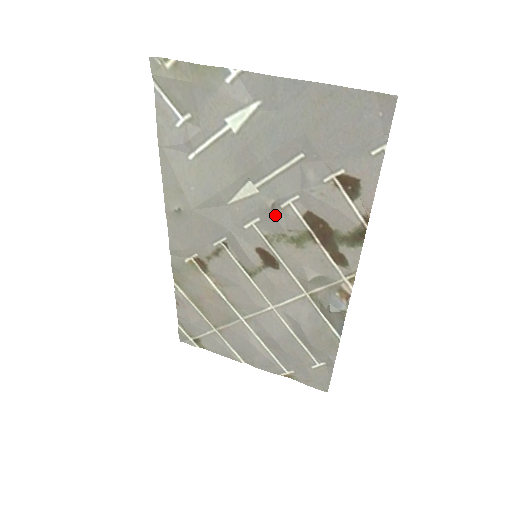
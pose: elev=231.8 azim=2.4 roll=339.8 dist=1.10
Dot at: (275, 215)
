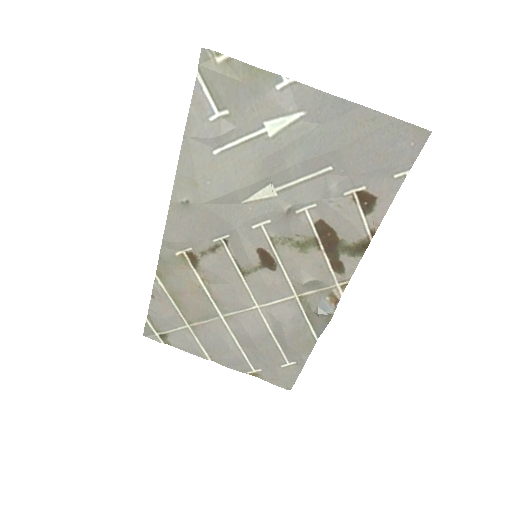
Dot at: (288, 219)
